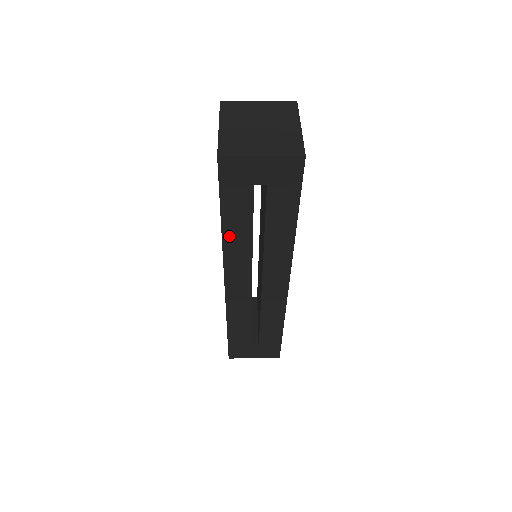
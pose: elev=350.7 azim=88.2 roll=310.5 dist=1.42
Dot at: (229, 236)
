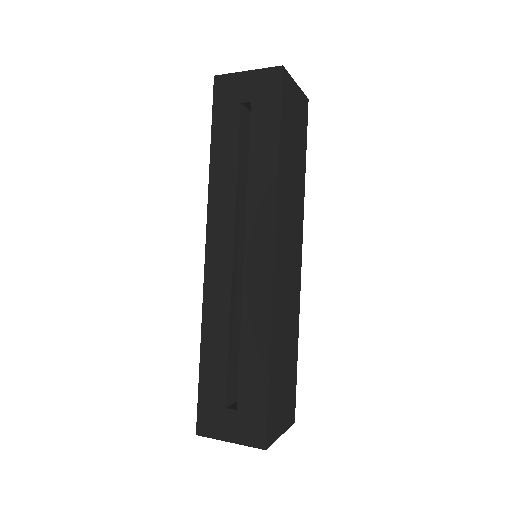
Dot at: (216, 172)
